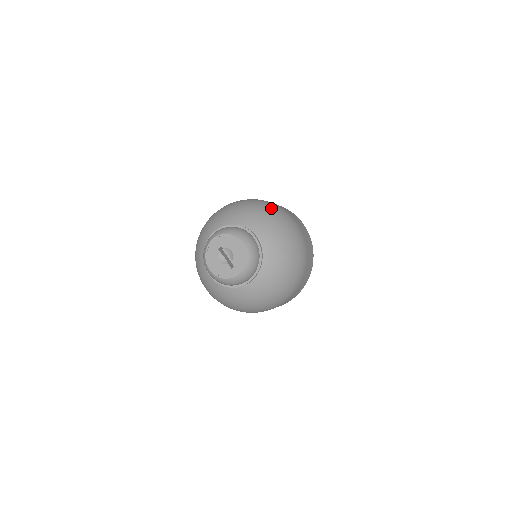
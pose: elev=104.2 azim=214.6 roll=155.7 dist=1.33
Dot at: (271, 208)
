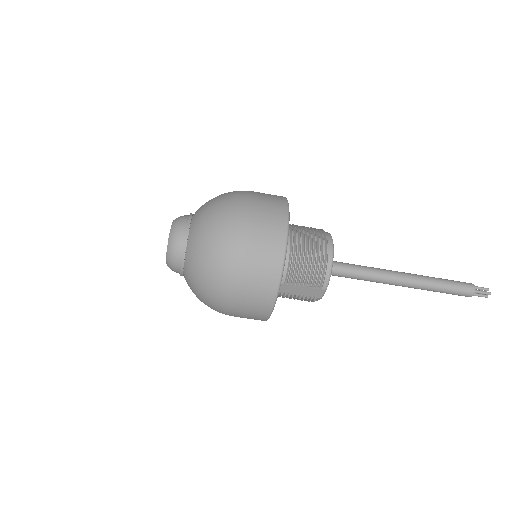
Dot at: (229, 196)
